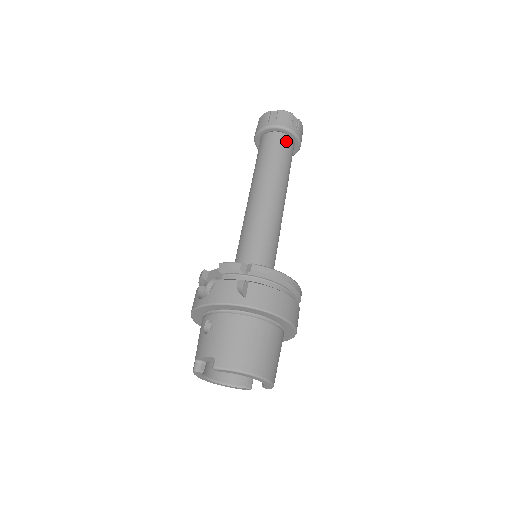
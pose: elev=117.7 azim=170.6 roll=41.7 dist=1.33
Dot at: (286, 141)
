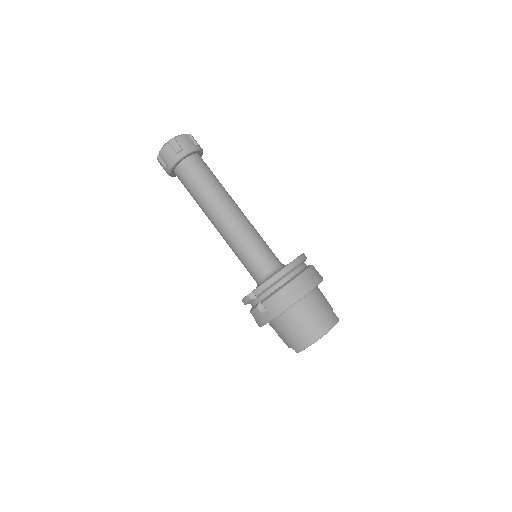
Dot at: (187, 166)
